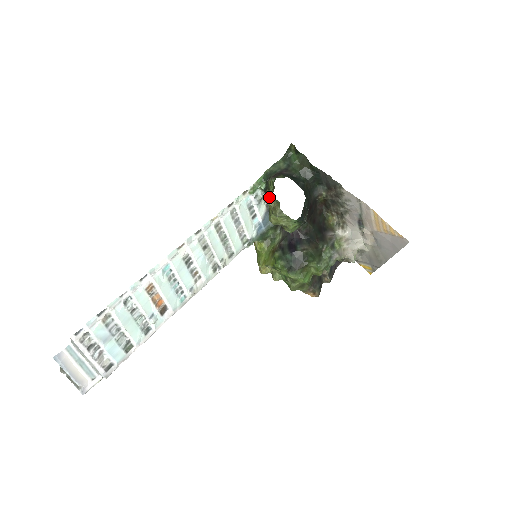
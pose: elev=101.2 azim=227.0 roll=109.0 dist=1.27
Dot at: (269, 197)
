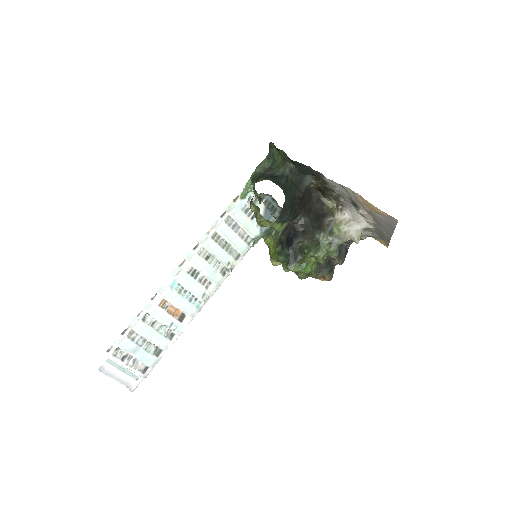
Dot at: (250, 204)
